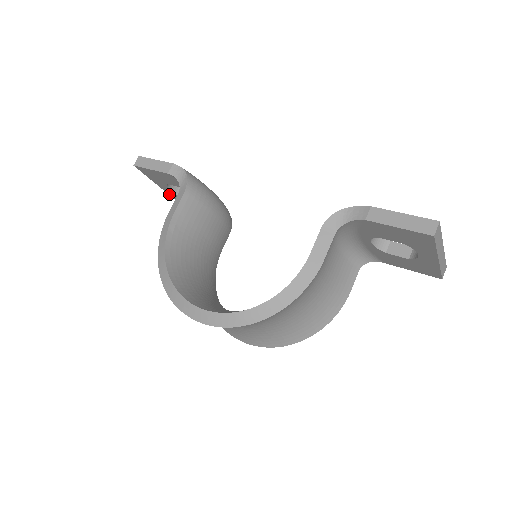
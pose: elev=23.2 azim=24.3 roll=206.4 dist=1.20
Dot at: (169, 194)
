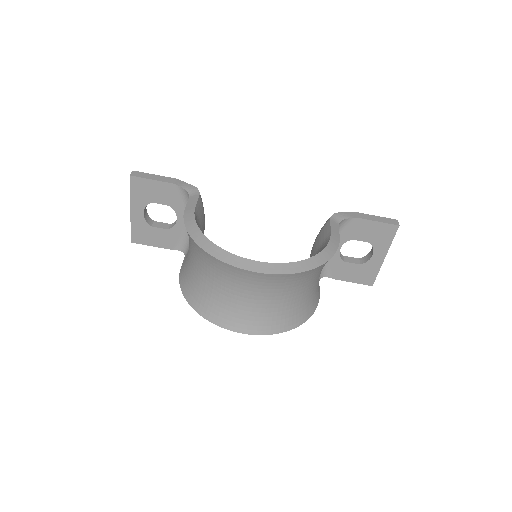
Dot at: (132, 221)
